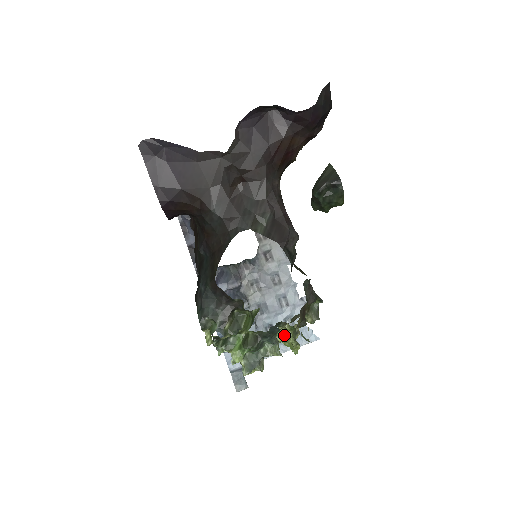
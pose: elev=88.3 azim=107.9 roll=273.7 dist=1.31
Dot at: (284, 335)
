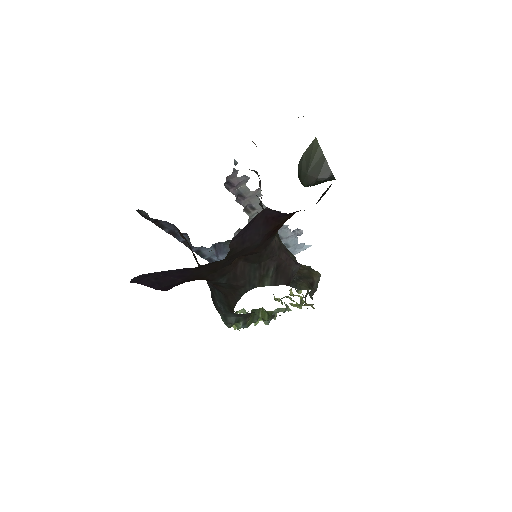
Dot at: (293, 306)
